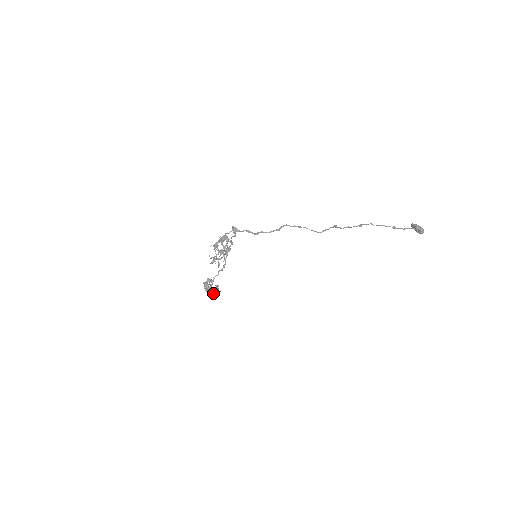
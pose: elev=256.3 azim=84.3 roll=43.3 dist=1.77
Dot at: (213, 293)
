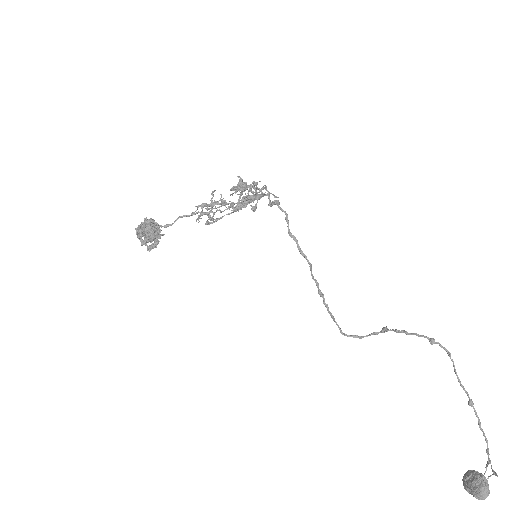
Dot at: (152, 226)
